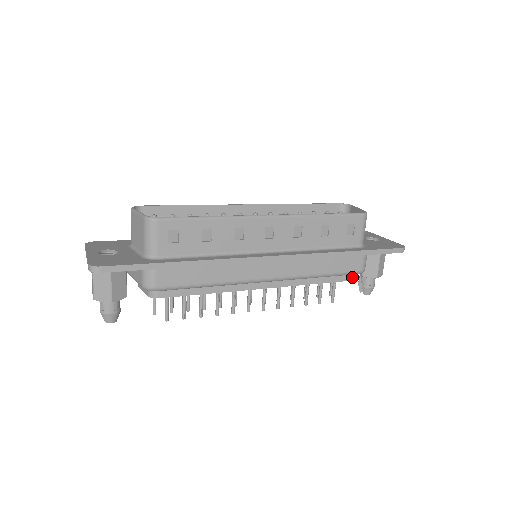
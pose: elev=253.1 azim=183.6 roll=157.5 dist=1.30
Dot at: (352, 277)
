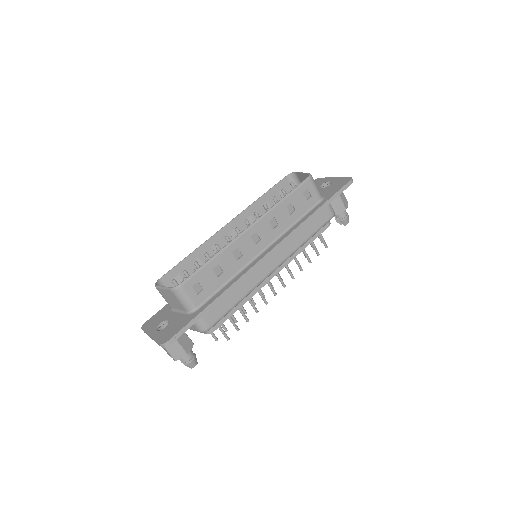
Dot at: (329, 223)
